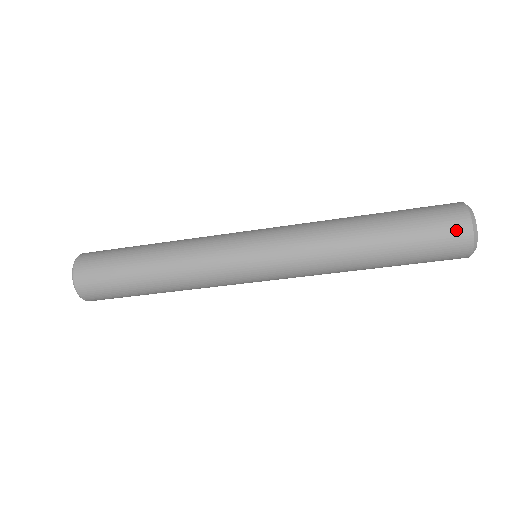
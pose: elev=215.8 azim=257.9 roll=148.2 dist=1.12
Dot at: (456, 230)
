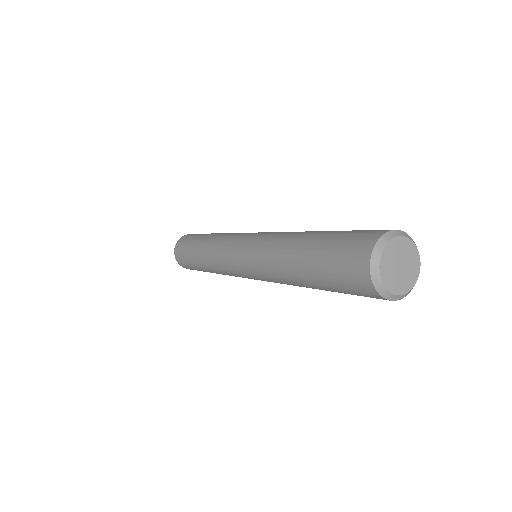
Dot at: occluded
